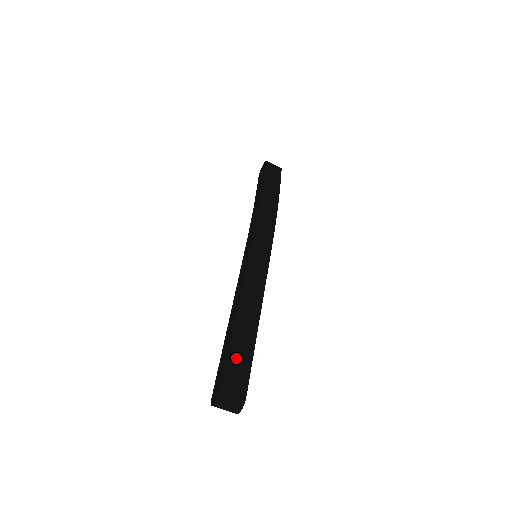
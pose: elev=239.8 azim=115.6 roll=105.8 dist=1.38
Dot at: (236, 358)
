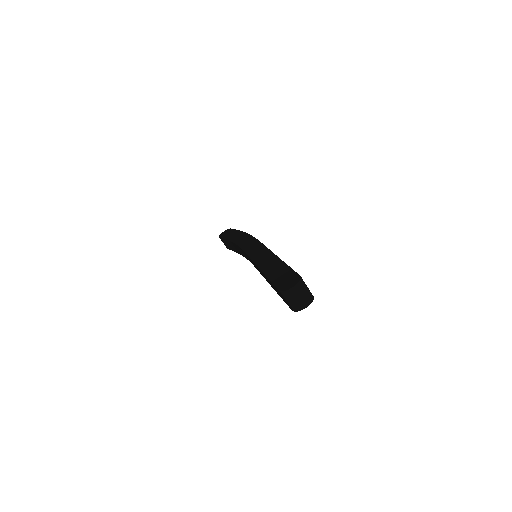
Dot at: occluded
